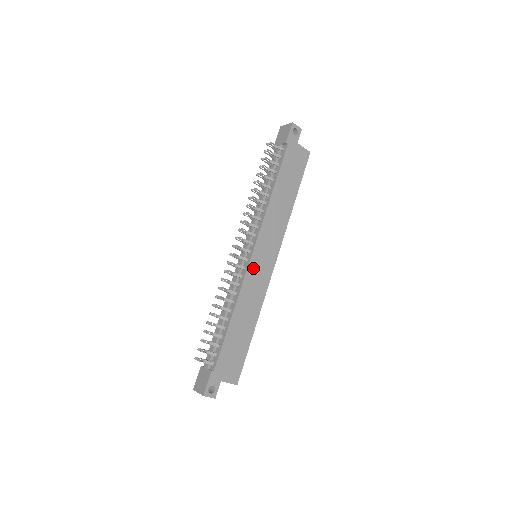
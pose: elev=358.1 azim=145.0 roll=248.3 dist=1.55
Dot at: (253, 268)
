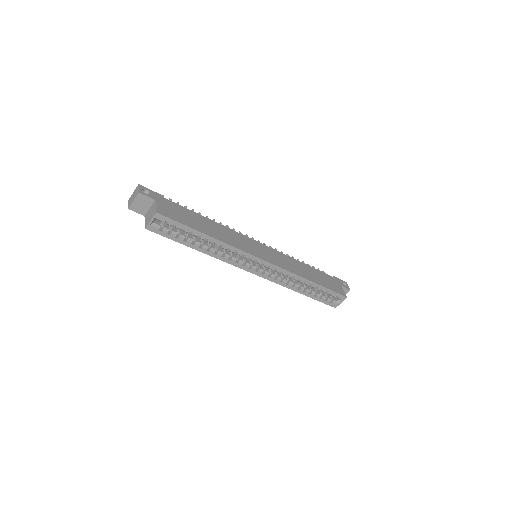
Dot at: (250, 241)
